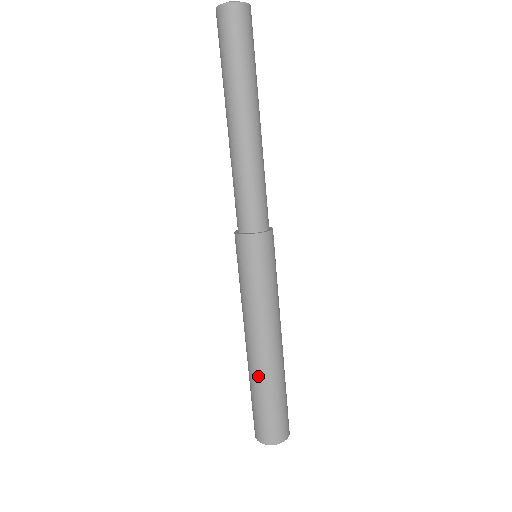
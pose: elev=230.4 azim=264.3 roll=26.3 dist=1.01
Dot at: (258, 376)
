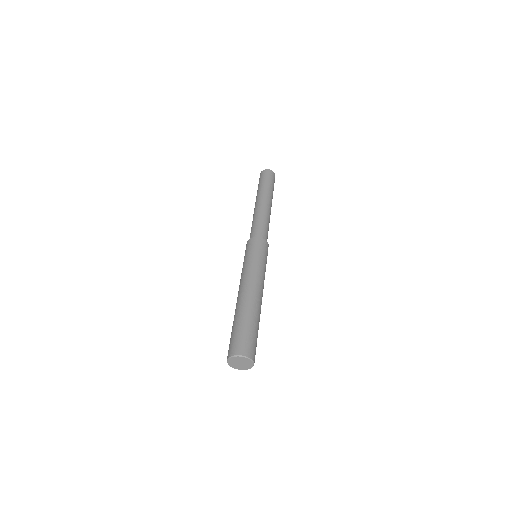
Dot at: (243, 307)
